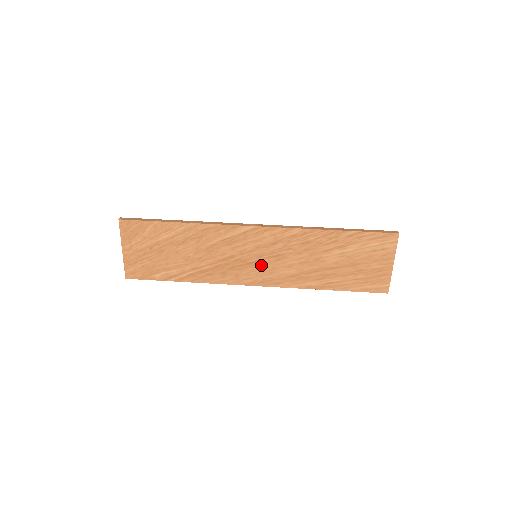
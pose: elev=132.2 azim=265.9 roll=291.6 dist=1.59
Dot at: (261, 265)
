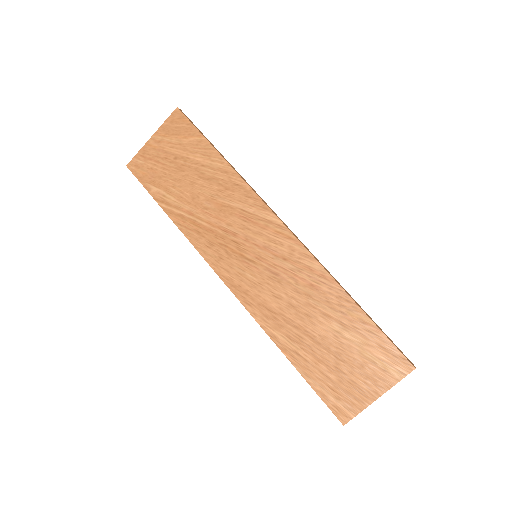
Dot at: (252, 269)
